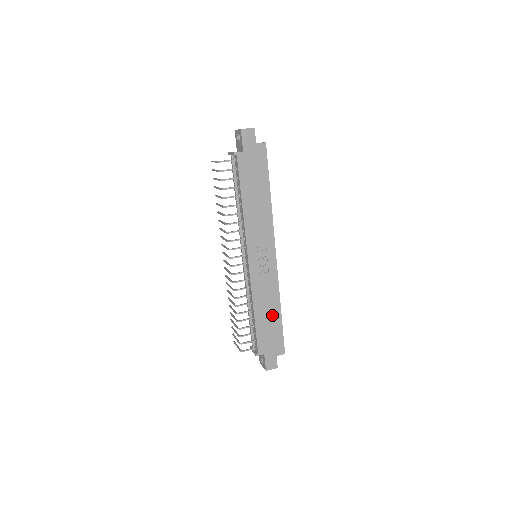
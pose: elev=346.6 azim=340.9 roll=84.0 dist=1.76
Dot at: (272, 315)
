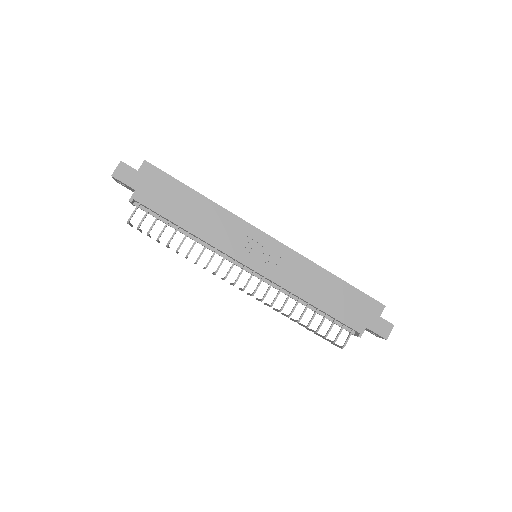
Dot at: (331, 288)
